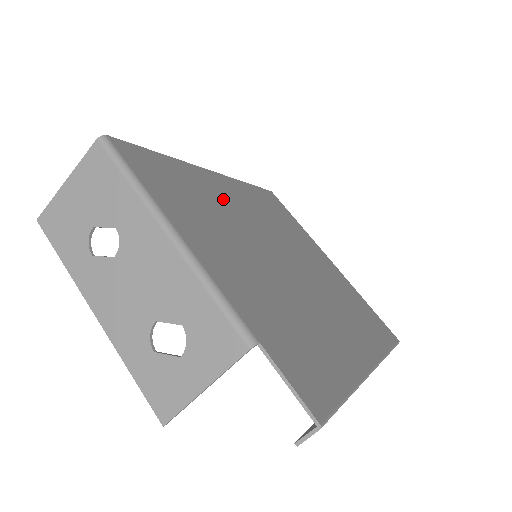
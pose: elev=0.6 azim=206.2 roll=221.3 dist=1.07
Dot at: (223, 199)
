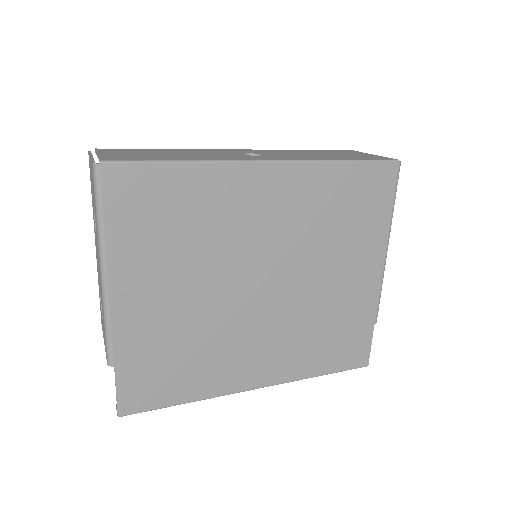
Dot at: (236, 212)
